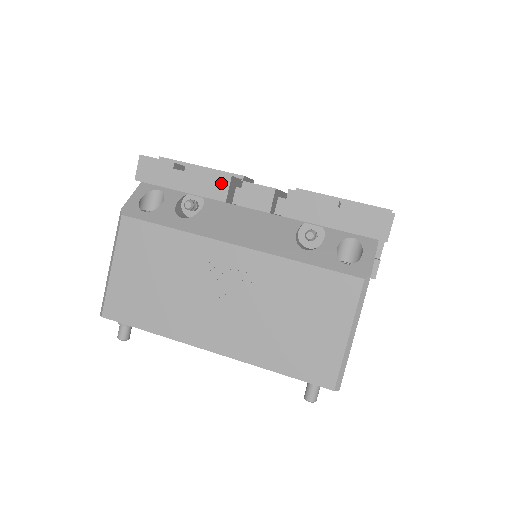
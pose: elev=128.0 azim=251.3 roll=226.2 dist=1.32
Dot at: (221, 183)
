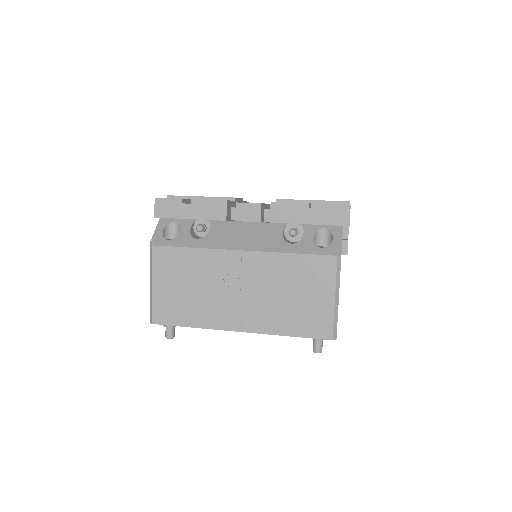
Dot at: (220, 207)
